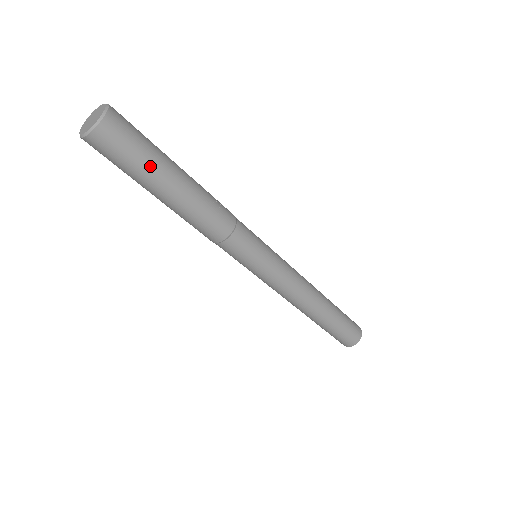
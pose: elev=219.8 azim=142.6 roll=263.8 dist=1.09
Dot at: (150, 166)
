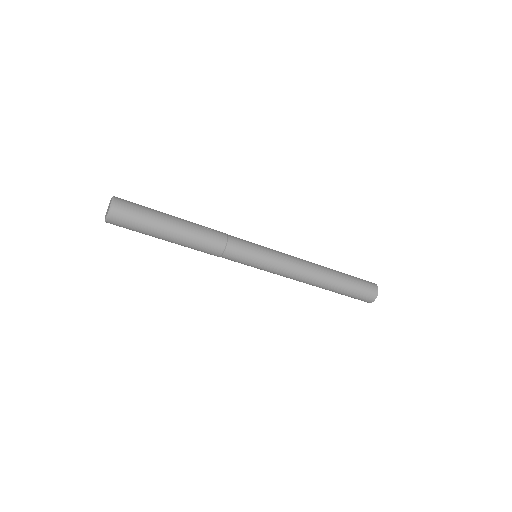
Dot at: (152, 218)
